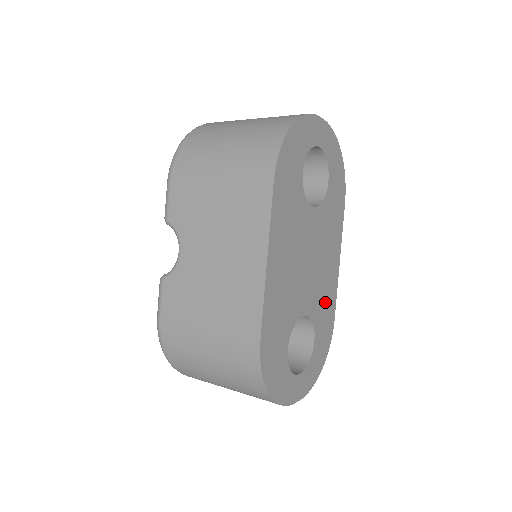
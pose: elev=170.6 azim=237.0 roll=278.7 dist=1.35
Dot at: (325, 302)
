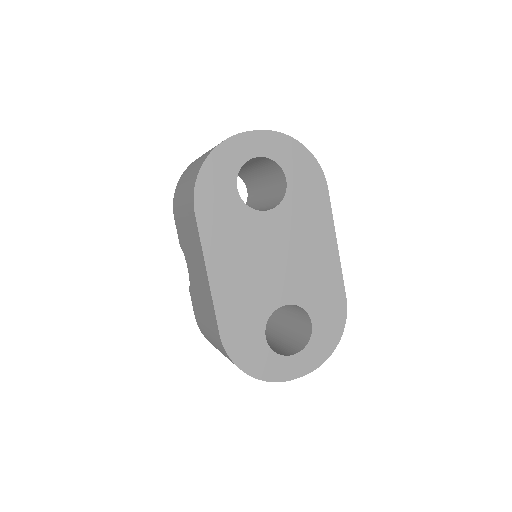
Dot at: (321, 286)
